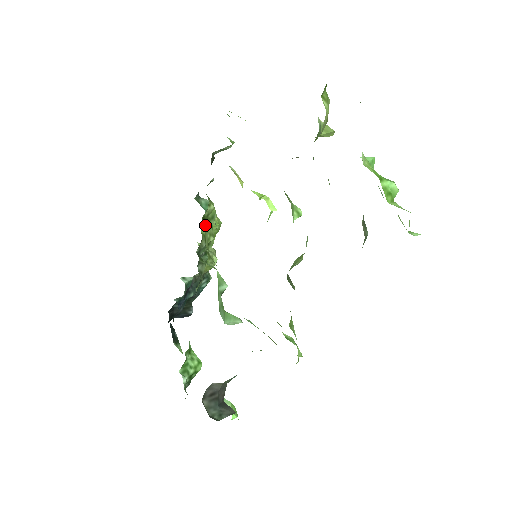
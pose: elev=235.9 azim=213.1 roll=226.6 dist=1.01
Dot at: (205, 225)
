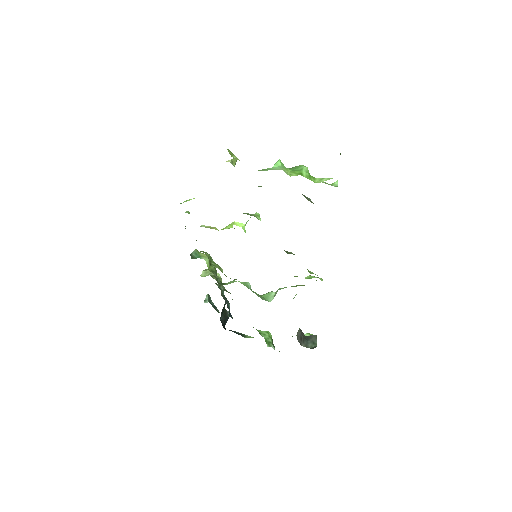
Dot at: occluded
